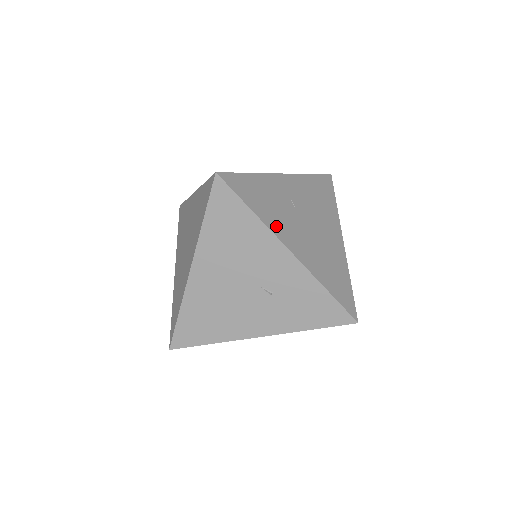
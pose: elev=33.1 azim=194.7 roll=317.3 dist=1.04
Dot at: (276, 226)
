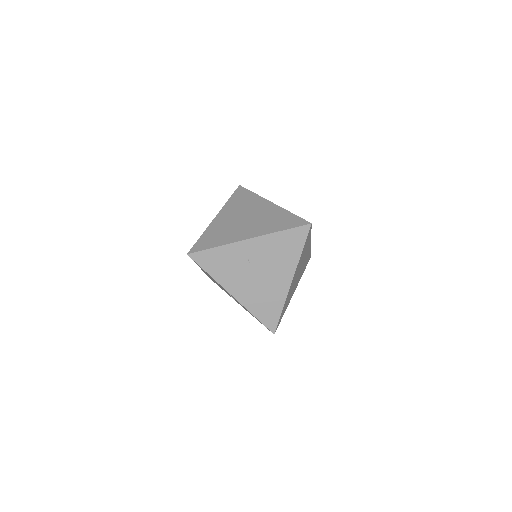
Dot at: (226, 281)
